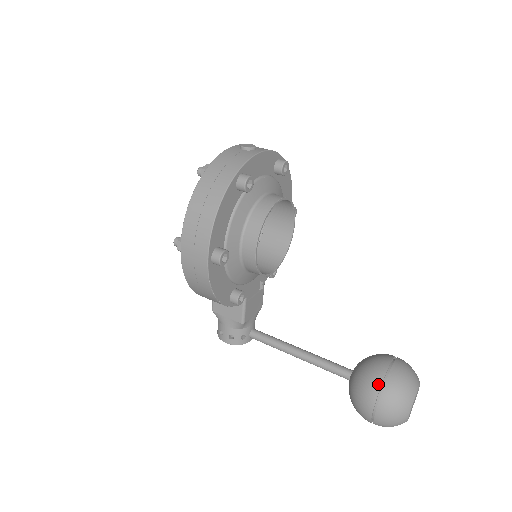
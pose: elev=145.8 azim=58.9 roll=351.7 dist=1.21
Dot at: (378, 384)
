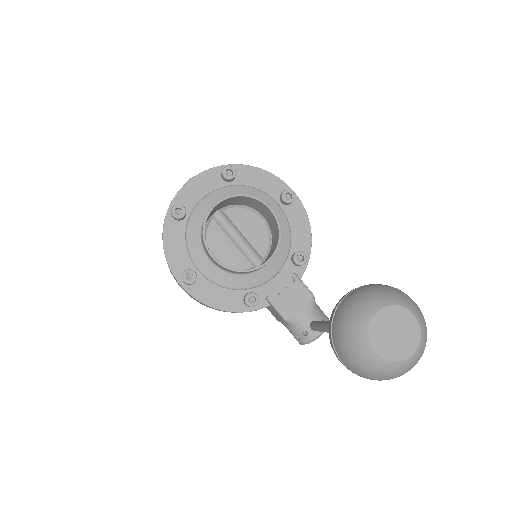
Dot at: (329, 328)
